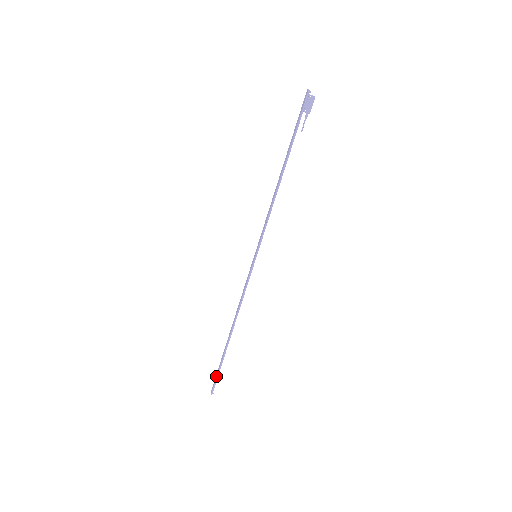
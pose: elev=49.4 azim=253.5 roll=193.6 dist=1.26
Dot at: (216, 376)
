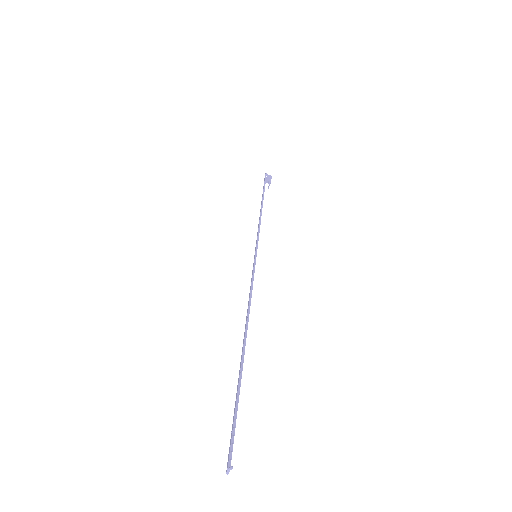
Dot at: occluded
